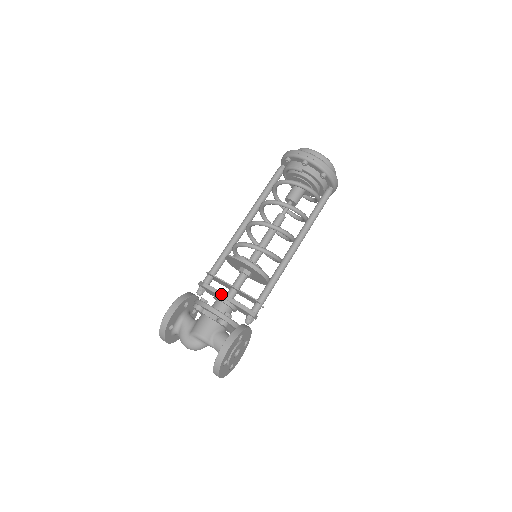
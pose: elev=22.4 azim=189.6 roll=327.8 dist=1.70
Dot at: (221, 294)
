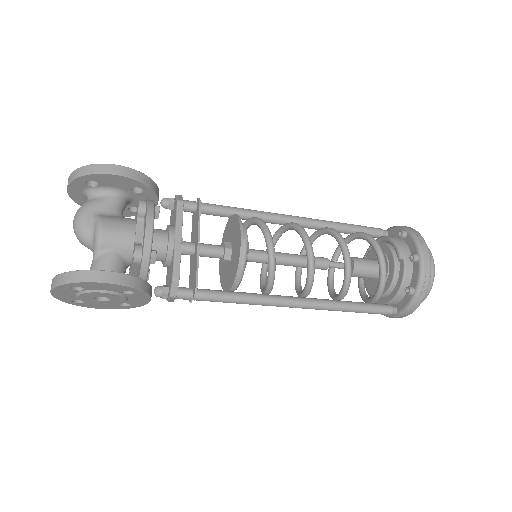
Dot at: (179, 232)
